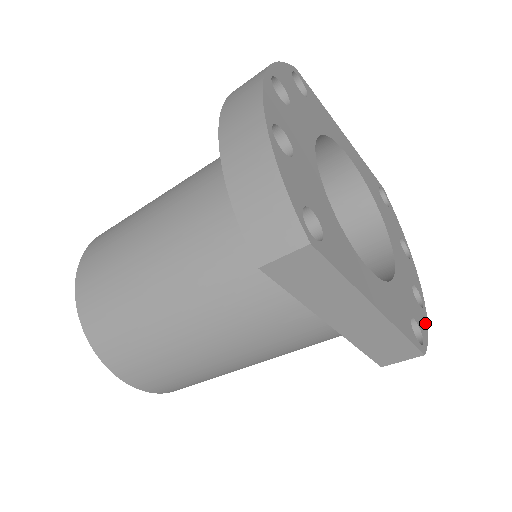
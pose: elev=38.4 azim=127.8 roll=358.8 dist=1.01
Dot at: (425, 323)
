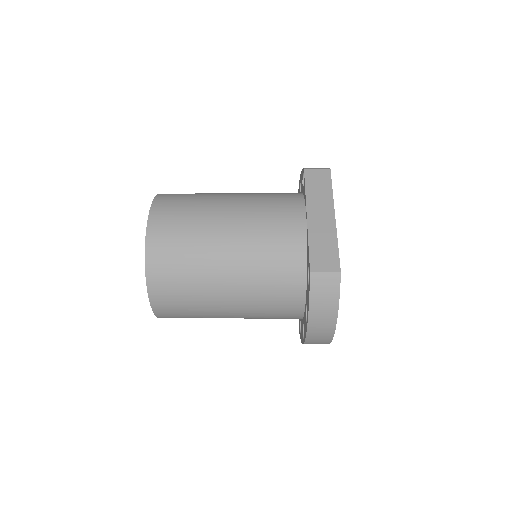
Dot at: occluded
